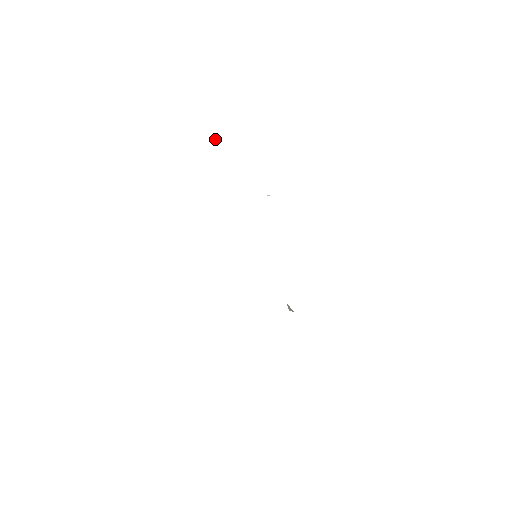
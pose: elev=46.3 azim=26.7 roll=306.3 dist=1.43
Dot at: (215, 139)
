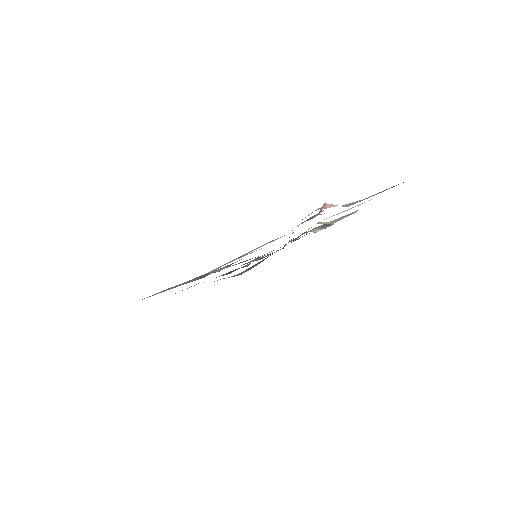
Dot at: occluded
